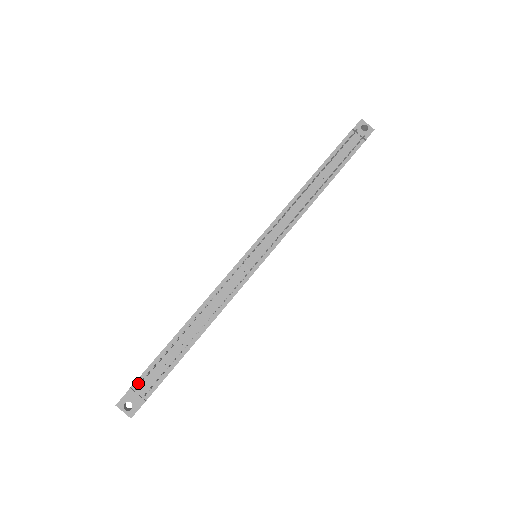
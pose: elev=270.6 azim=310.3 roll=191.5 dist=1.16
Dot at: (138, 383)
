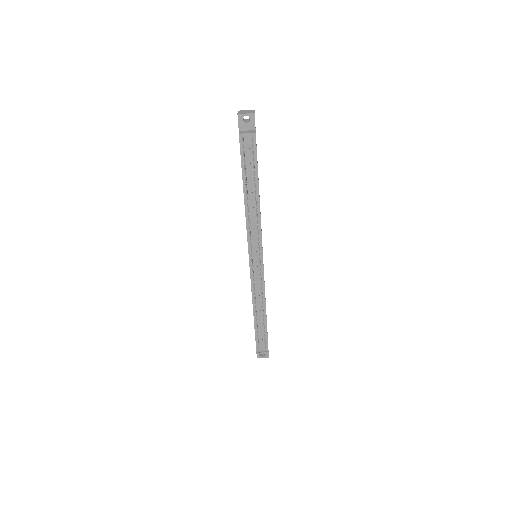
Dot at: occluded
